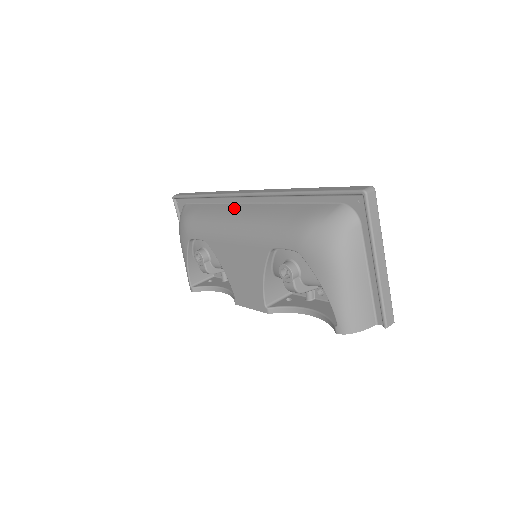
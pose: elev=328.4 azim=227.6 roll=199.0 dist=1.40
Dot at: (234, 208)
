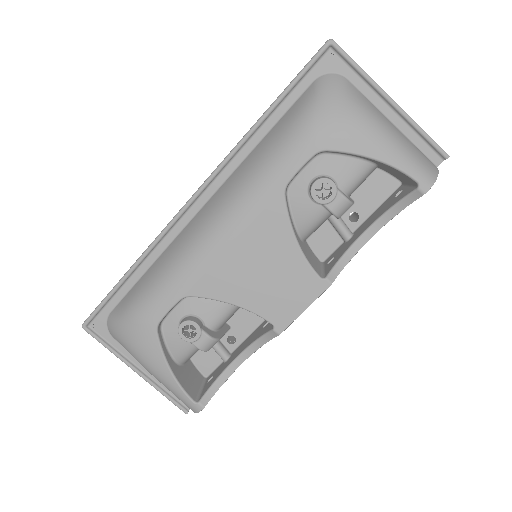
Dot at: (191, 225)
